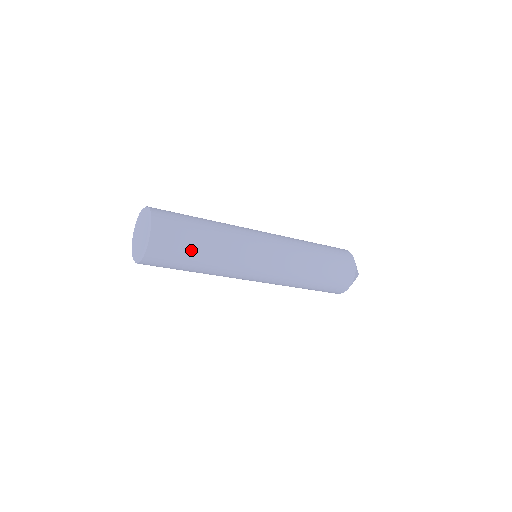
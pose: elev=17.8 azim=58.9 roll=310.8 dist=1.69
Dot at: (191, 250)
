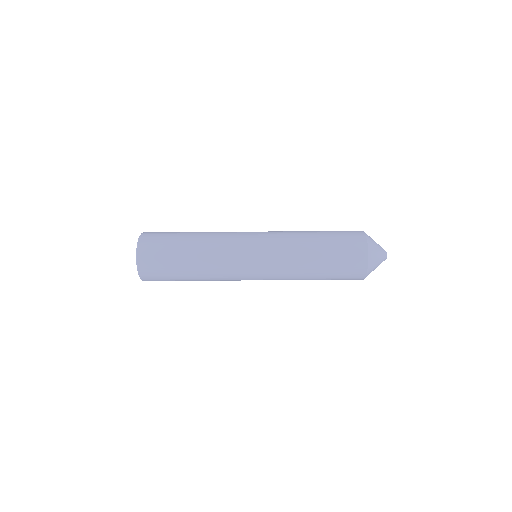
Dot at: (176, 264)
